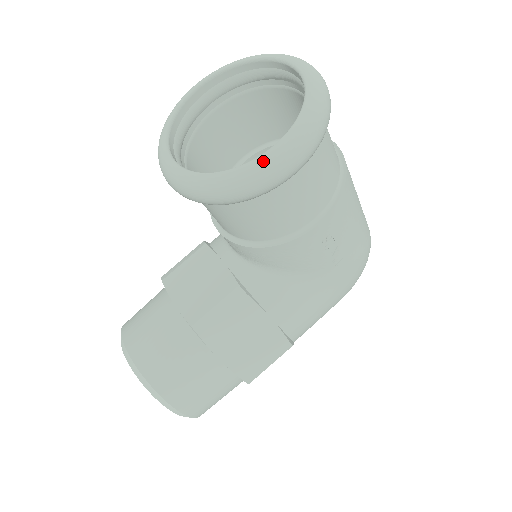
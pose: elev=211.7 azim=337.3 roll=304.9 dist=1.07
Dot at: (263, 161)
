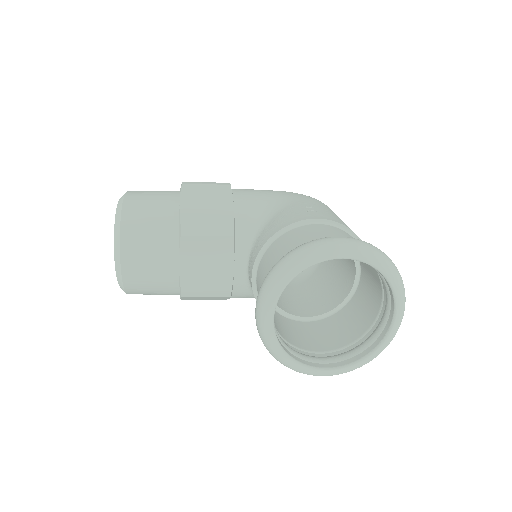
Dot at: (314, 373)
